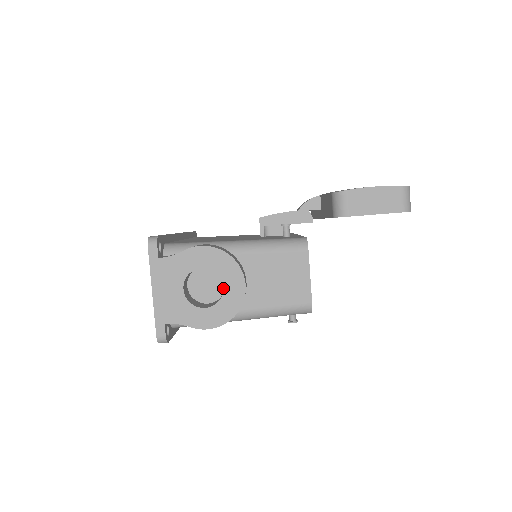
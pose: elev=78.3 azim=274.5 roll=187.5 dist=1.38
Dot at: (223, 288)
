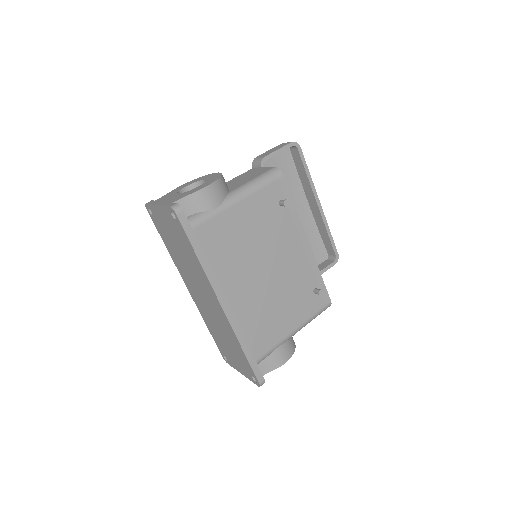
Dot at: occluded
